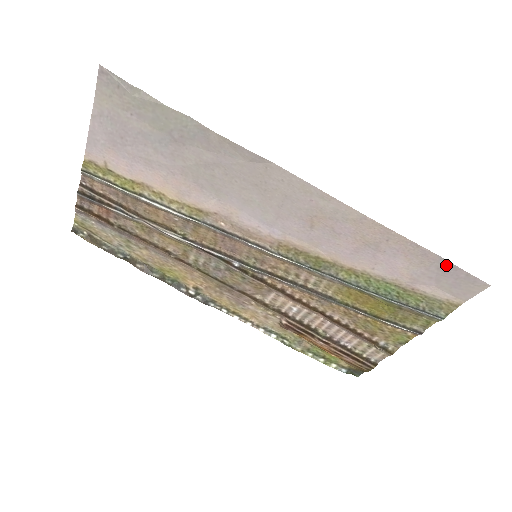
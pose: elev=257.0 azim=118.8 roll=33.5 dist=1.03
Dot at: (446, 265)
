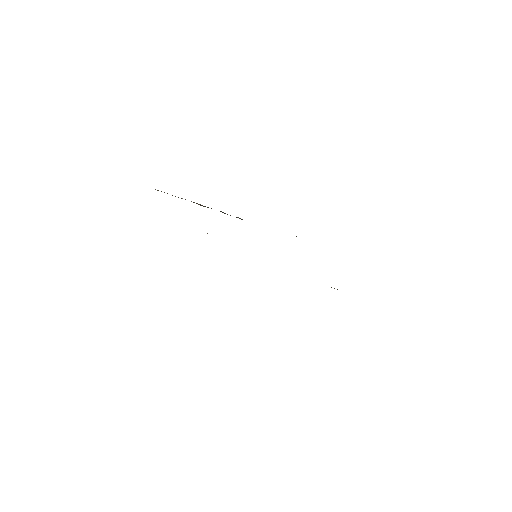
Dot at: occluded
